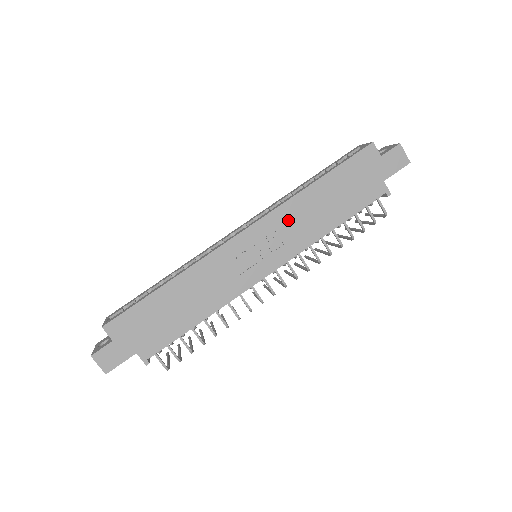
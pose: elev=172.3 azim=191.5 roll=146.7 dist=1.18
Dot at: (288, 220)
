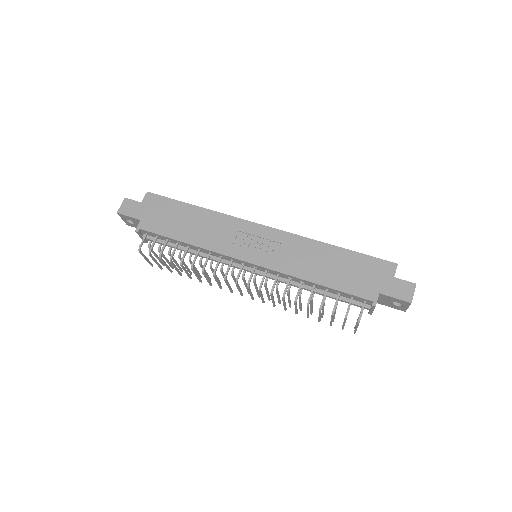
Dot at: (294, 248)
